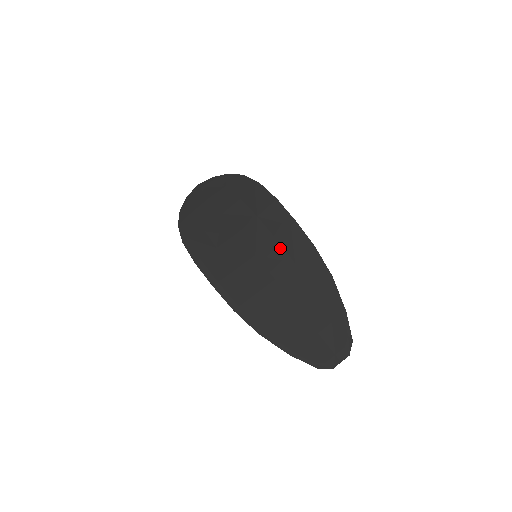
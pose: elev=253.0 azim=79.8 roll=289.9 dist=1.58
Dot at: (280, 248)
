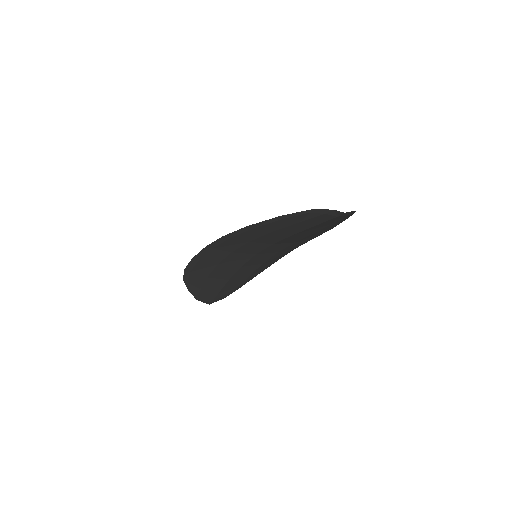
Dot at: occluded
